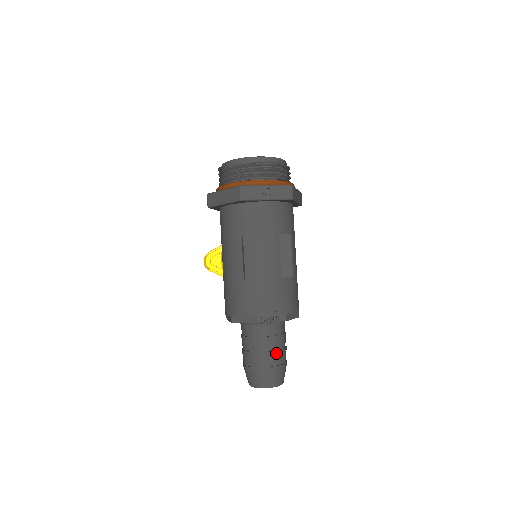
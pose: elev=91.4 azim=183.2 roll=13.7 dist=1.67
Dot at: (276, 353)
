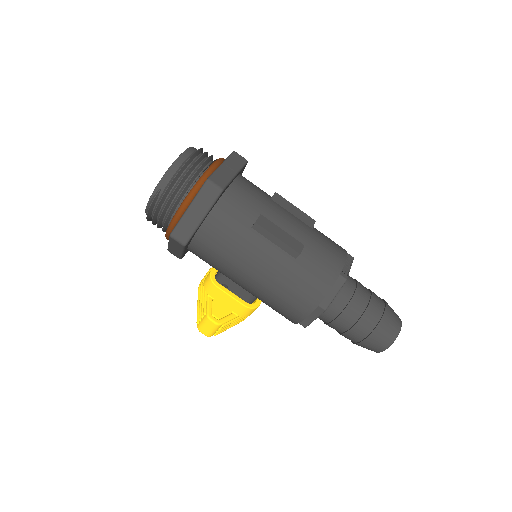
Dot at: (373, 295)
